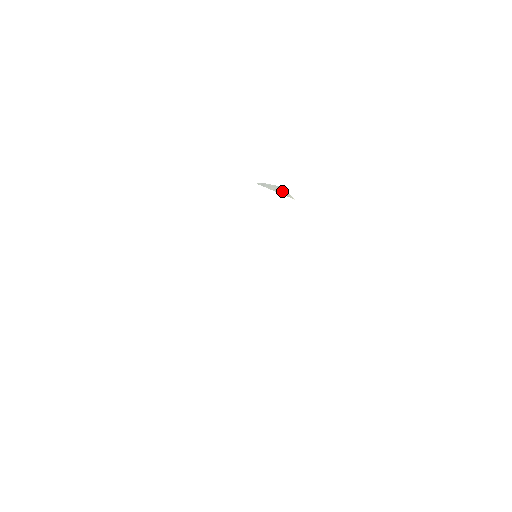
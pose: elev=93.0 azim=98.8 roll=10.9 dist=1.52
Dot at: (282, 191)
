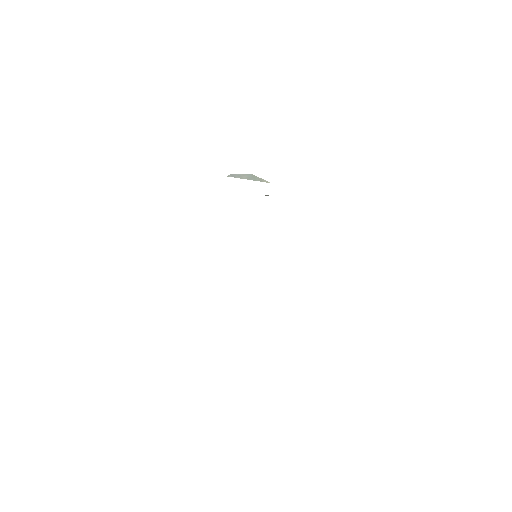
Dot at: (255, 178)
